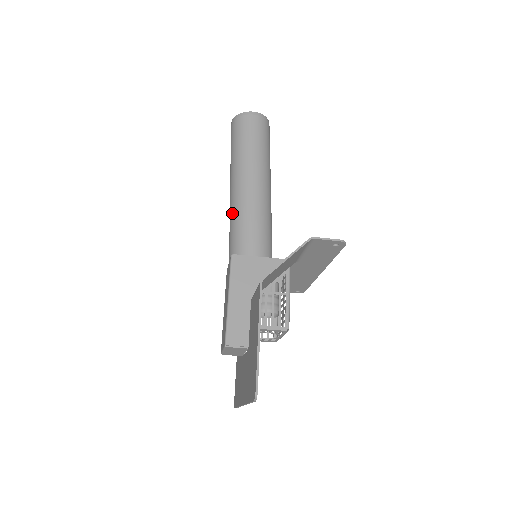
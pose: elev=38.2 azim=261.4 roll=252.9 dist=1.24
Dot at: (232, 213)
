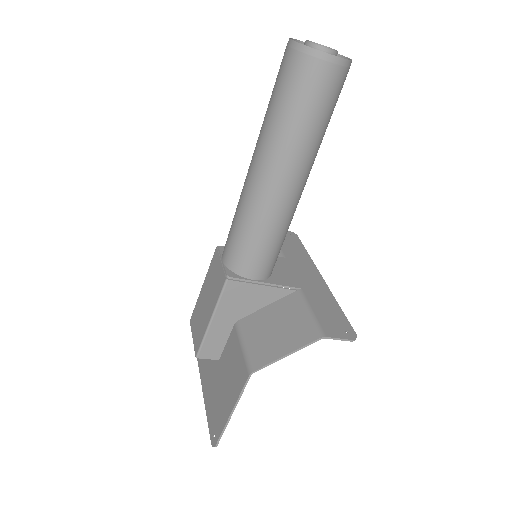
Dot at: (243, 211)
